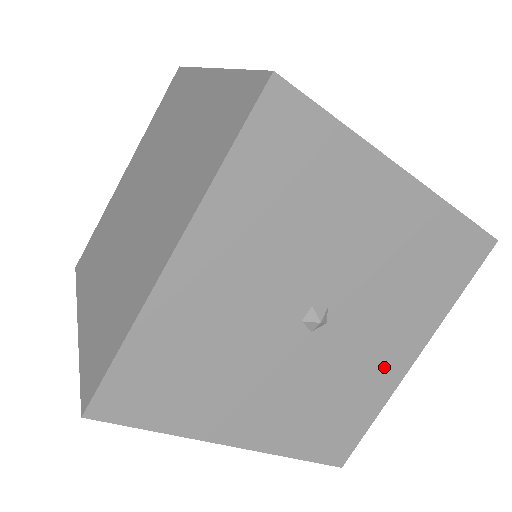
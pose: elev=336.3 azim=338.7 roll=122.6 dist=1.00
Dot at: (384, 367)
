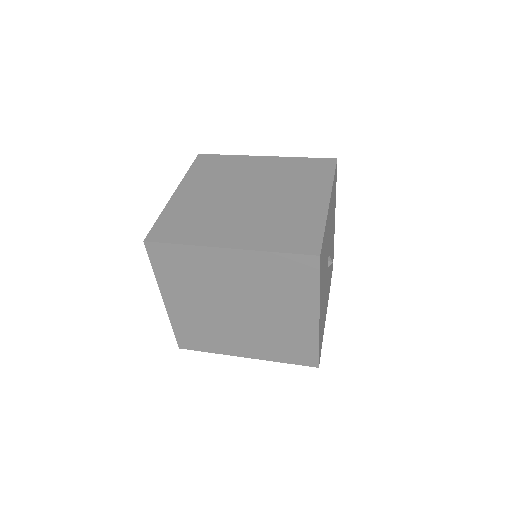
Dot at: occluded
